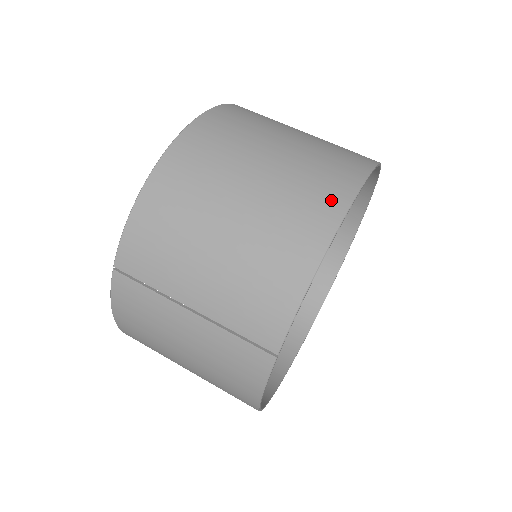
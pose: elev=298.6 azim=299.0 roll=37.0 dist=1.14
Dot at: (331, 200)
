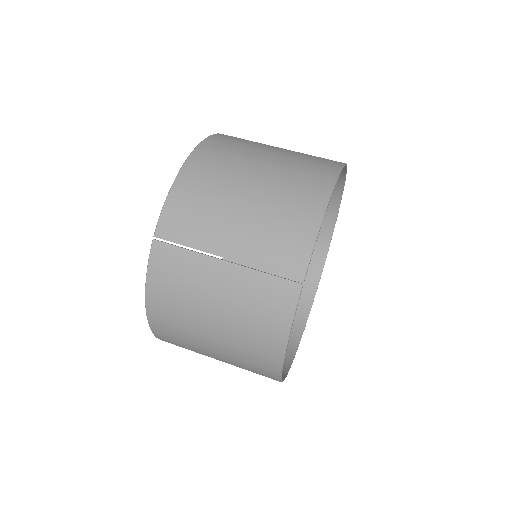
Dot at: (325, 172)
